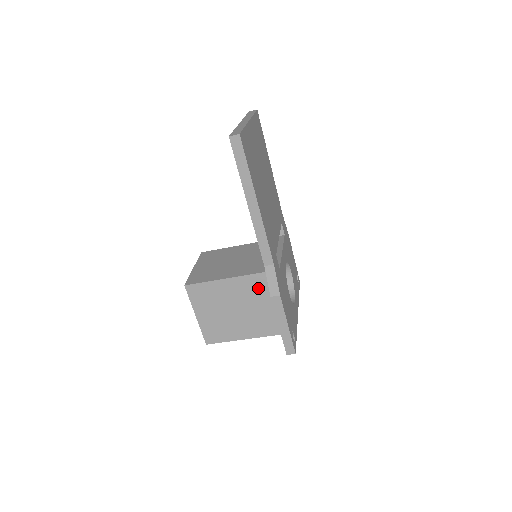
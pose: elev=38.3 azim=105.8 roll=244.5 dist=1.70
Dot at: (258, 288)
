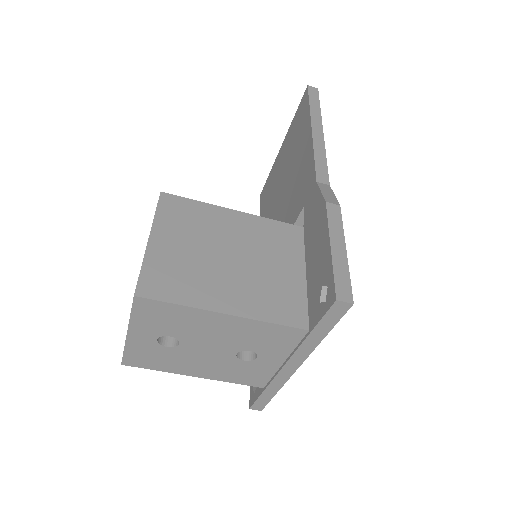
Dot at: (278, 240)
